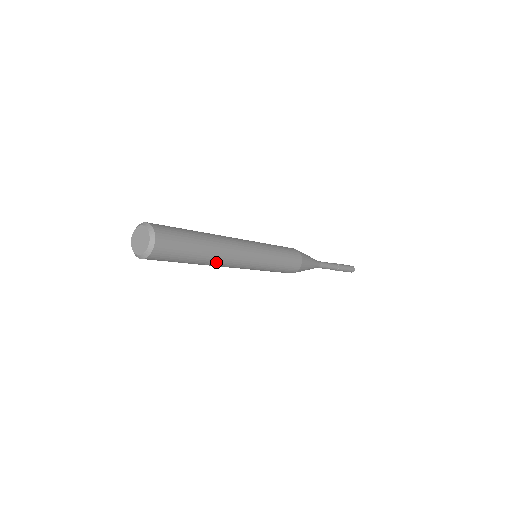
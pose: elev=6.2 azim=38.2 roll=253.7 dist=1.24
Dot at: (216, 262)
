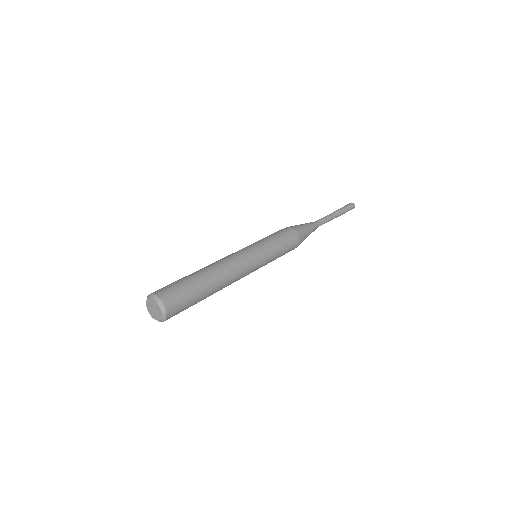
Dot at: (219, 290)
